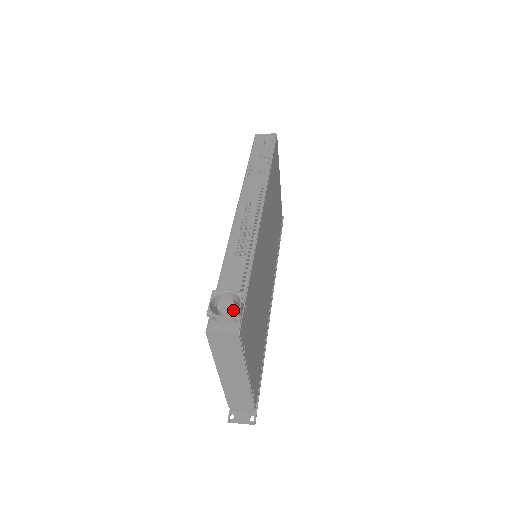
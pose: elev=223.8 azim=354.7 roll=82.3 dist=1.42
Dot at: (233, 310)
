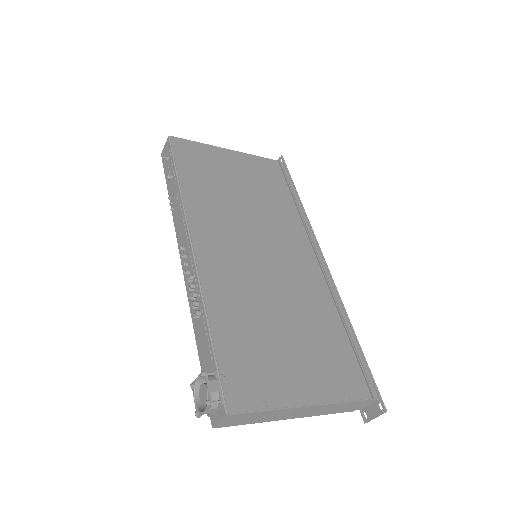
Dot at: occluded
